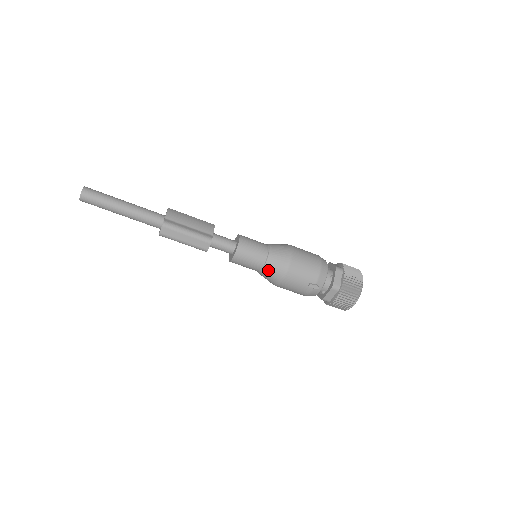
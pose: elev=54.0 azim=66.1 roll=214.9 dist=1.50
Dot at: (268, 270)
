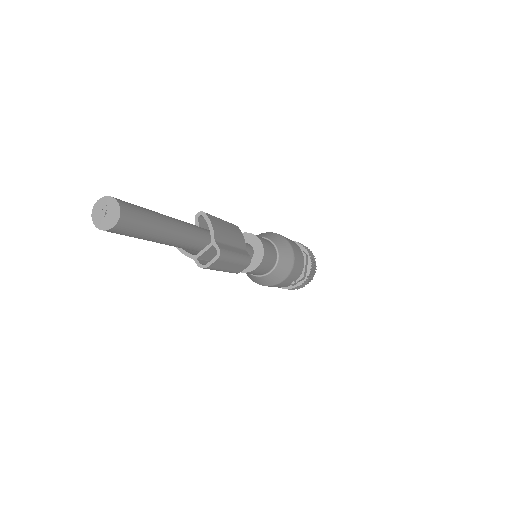
Dot at: (271, 276)
